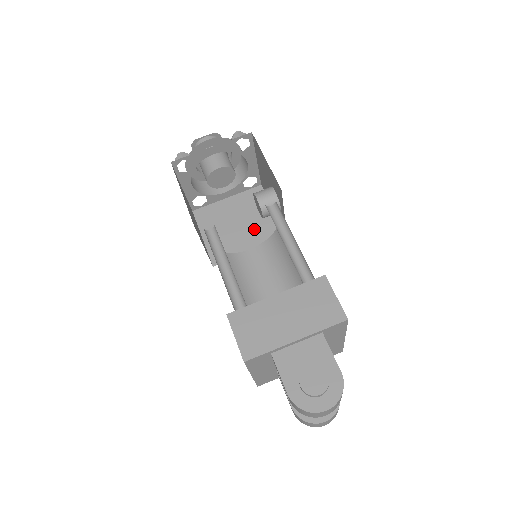
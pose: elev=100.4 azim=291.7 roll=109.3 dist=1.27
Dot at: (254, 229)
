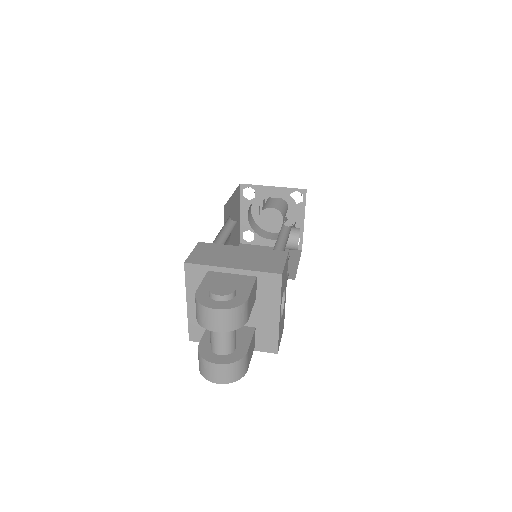
Dot at: occluded
